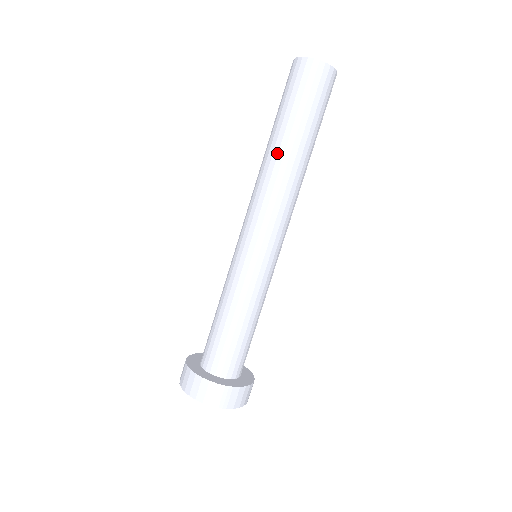
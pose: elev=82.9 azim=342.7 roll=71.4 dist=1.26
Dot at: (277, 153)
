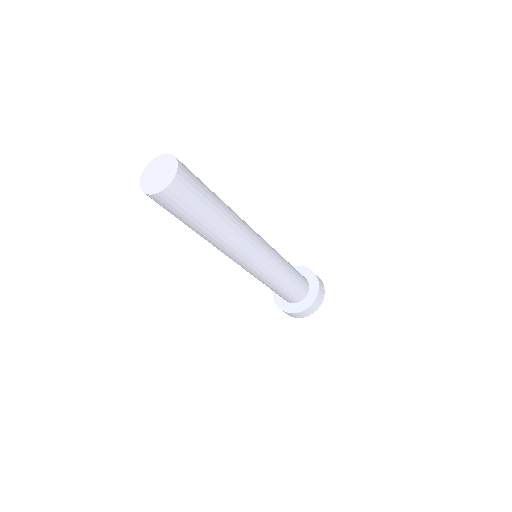
Dot at: occluded
